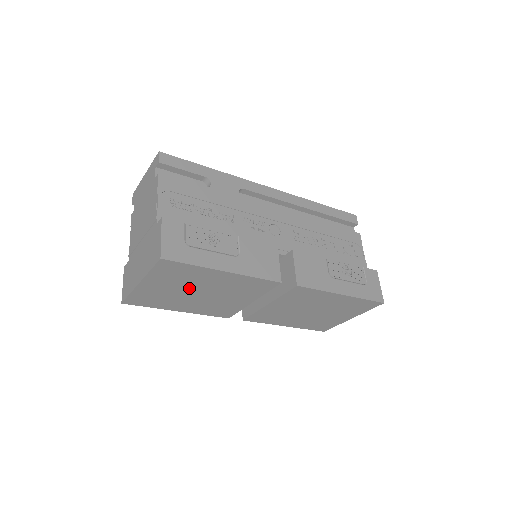
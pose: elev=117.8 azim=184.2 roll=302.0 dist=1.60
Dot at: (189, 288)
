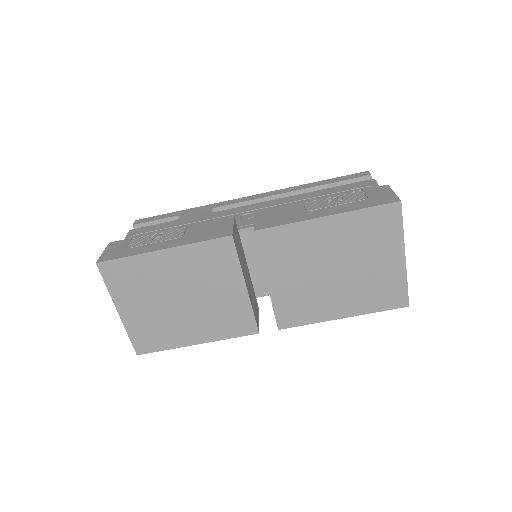
Dot at: (163, 296)
